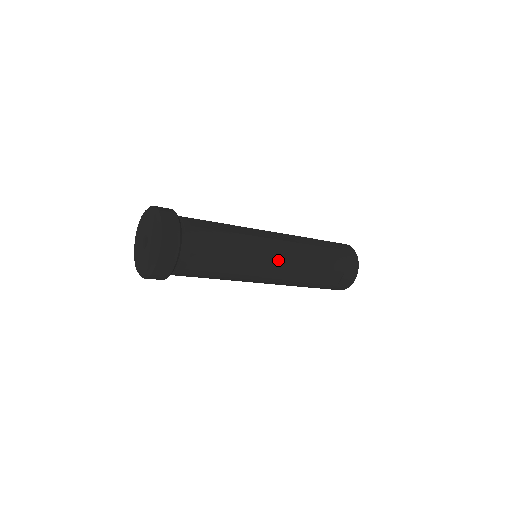
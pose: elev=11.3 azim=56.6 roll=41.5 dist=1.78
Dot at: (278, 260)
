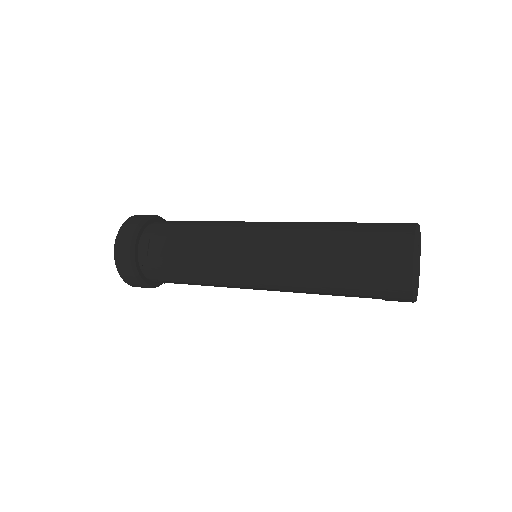
Dot at: (256, 235)
